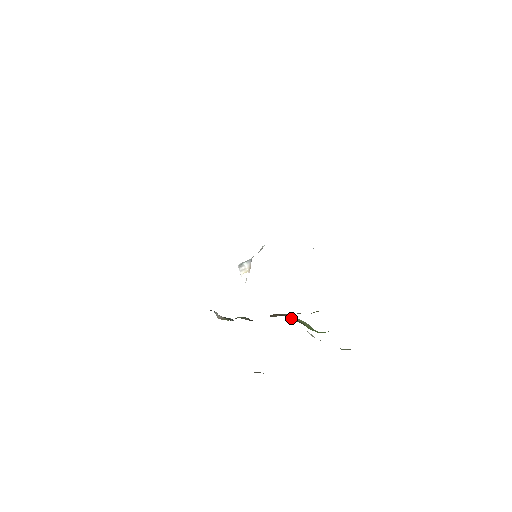
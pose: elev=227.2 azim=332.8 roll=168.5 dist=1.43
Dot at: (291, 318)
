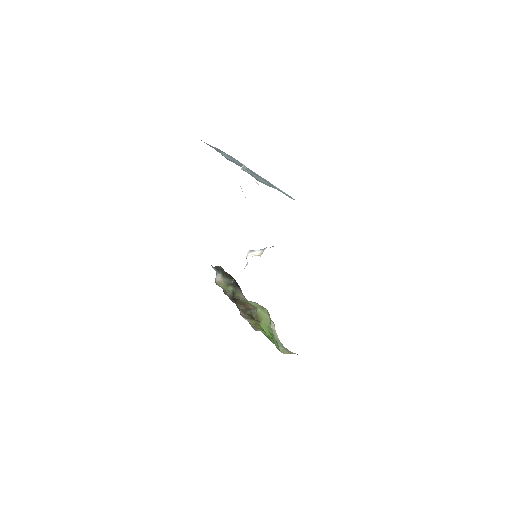
Dot at: (254, 313)
